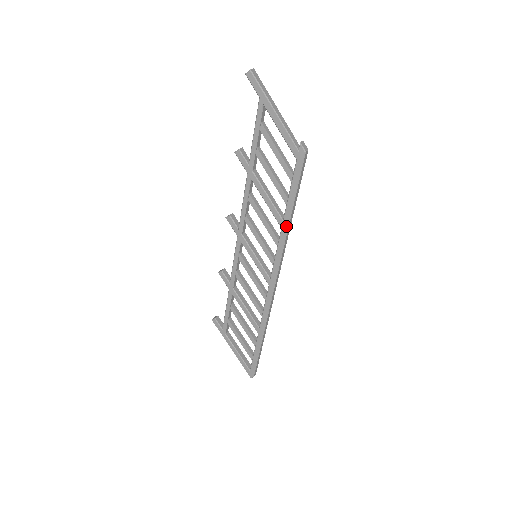
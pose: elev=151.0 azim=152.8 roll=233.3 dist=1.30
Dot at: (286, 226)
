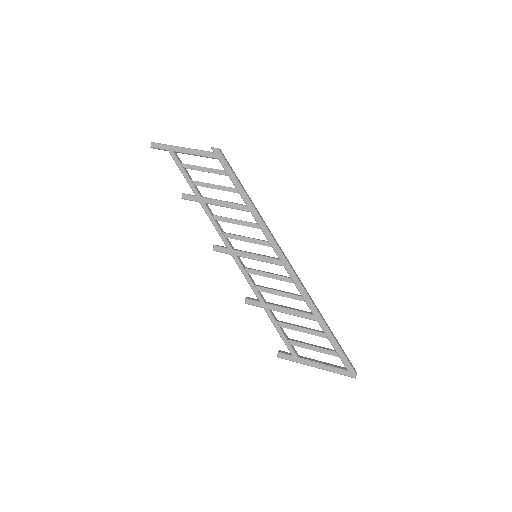
Dot at: (251, 207)
